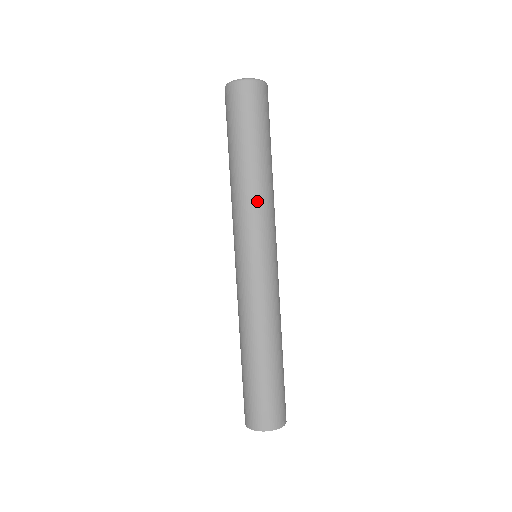
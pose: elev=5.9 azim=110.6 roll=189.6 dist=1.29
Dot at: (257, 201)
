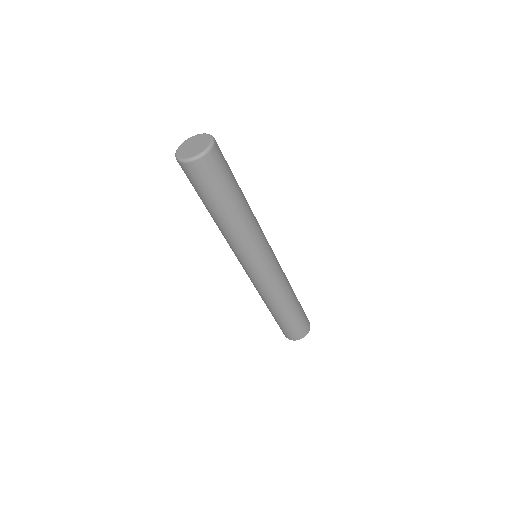
Dot at: (238, 240)
